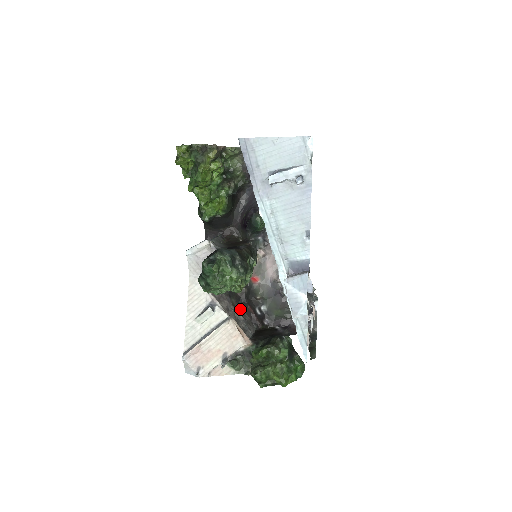
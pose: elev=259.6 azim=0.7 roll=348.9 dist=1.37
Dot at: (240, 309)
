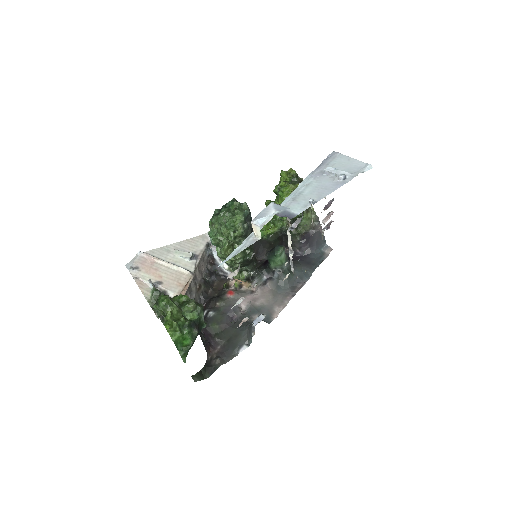
Dot at: (198, 299)
